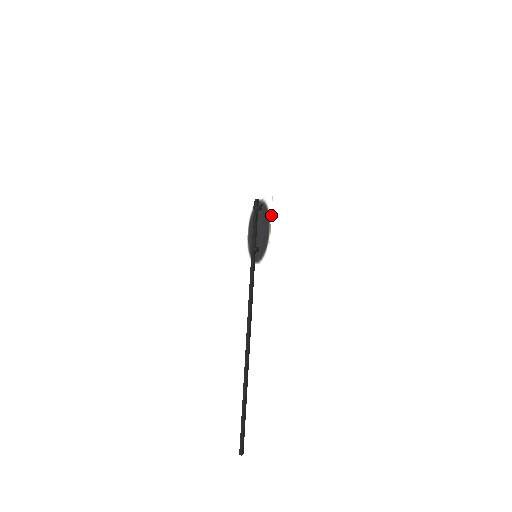
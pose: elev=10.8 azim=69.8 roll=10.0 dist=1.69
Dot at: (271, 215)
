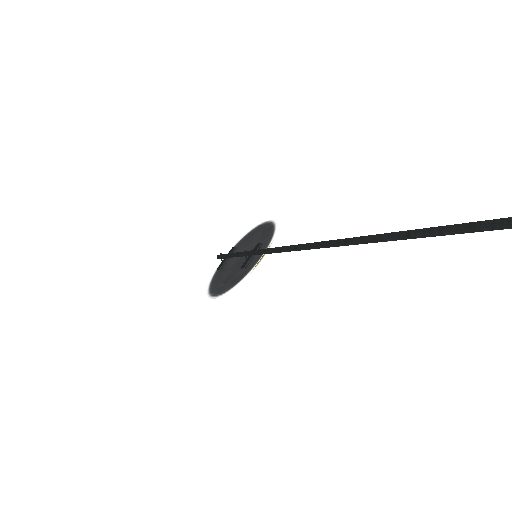
Dot at: (258, 225)
